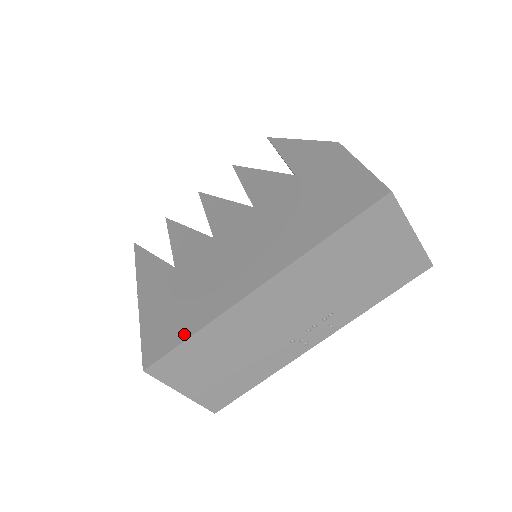
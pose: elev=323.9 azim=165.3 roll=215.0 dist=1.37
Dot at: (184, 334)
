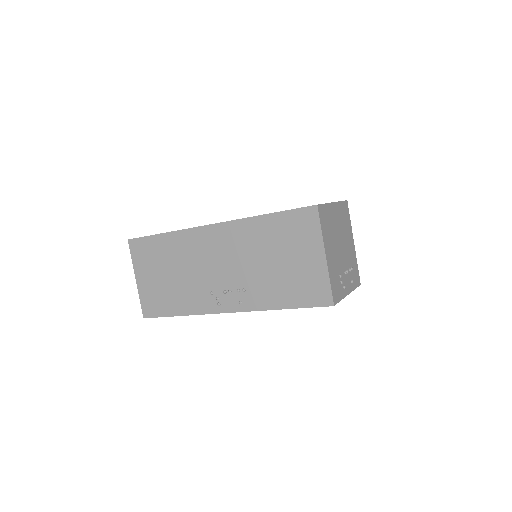
Dot at: occluded
